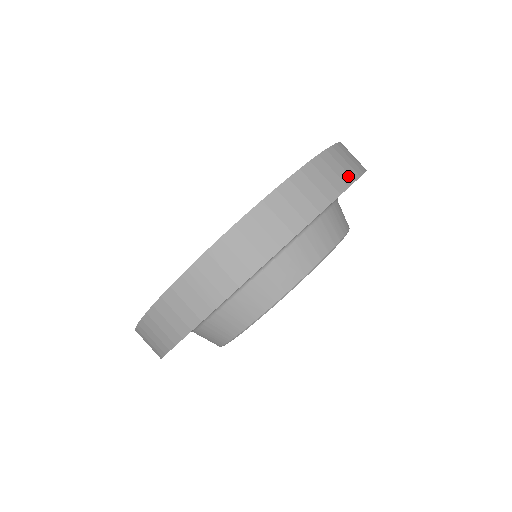
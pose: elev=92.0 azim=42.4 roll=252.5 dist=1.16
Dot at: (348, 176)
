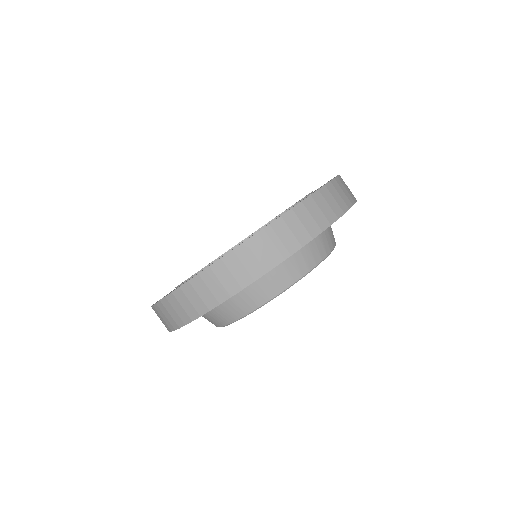
Dot at: (353, 195)
